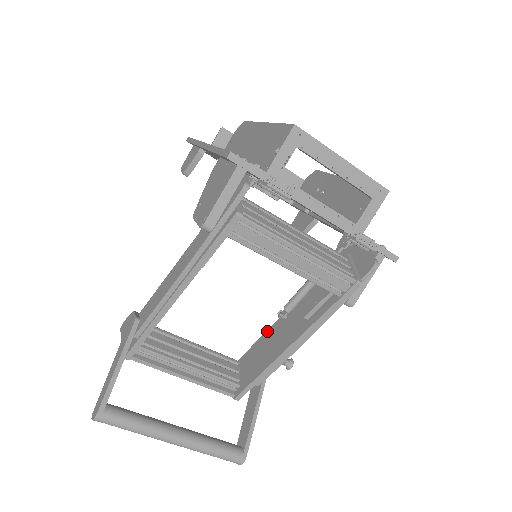
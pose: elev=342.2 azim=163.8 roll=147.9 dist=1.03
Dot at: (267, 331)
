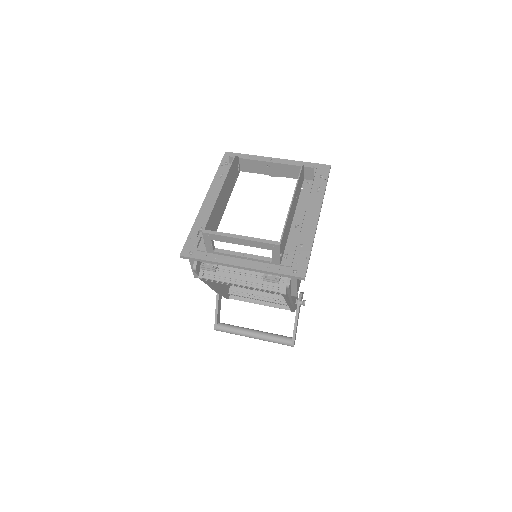
Dot at: occluded
